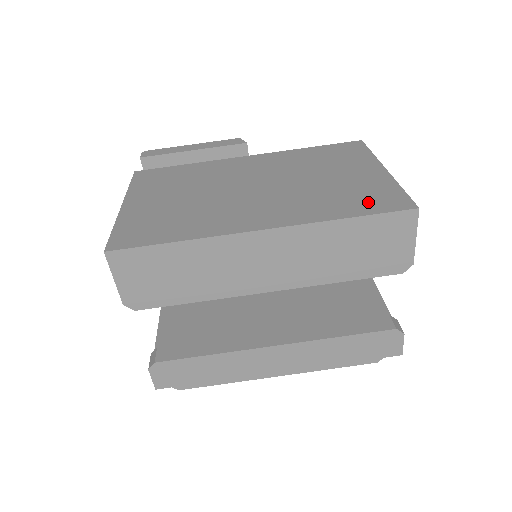
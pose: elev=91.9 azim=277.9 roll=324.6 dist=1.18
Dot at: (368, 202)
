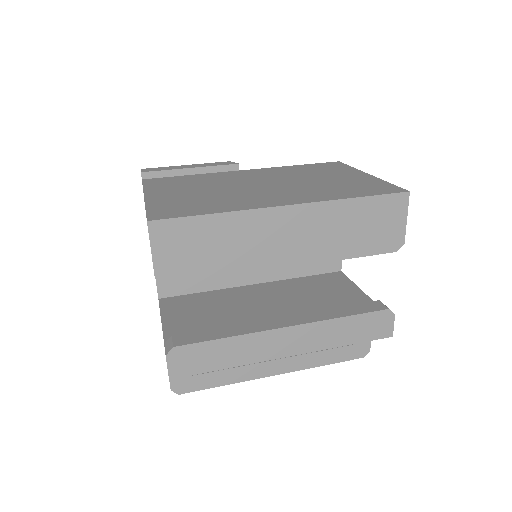
Dot at: (367, 190)
